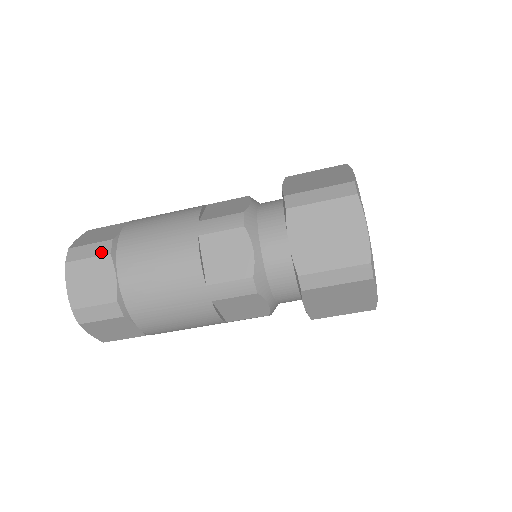
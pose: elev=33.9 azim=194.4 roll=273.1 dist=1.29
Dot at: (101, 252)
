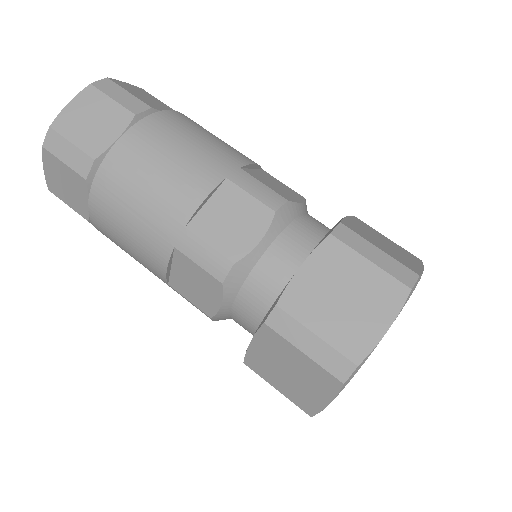
Dot at: (130, 106)
